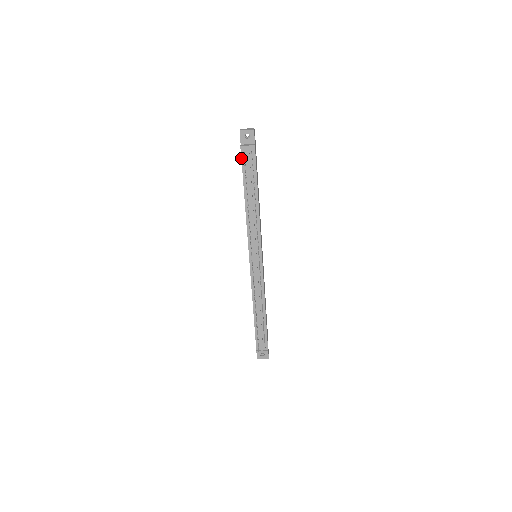
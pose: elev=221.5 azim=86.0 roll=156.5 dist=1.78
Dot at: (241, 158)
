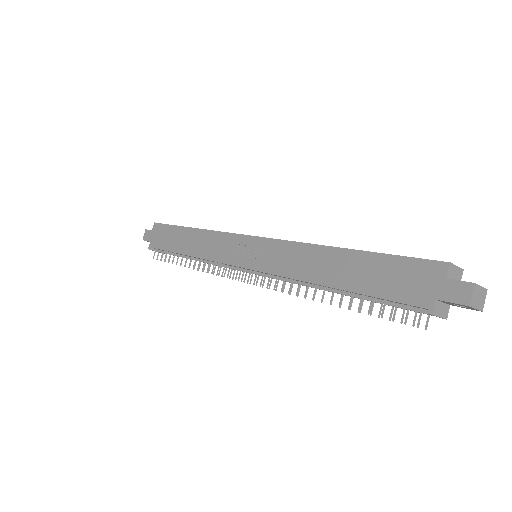
Dot at: (407, 304)
